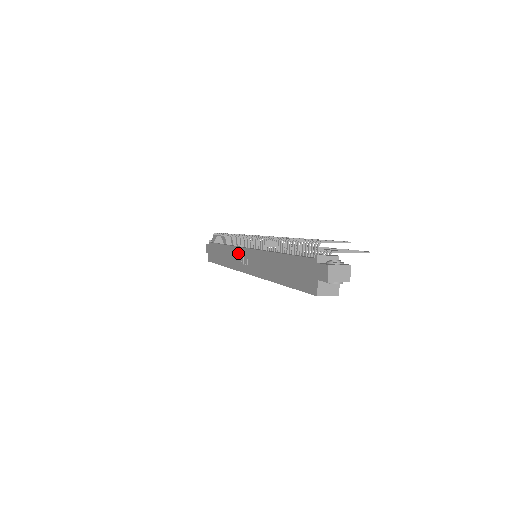
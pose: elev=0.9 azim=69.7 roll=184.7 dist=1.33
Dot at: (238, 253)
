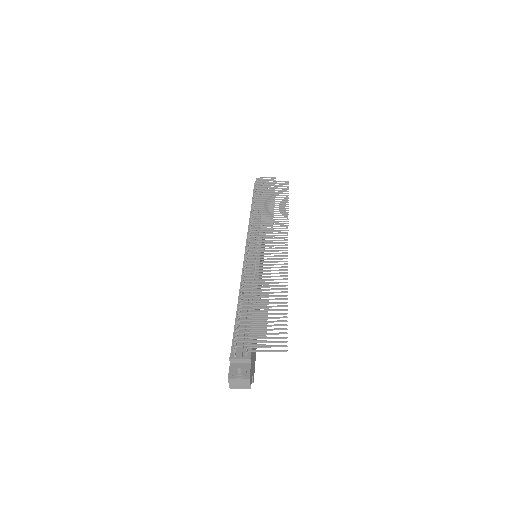
Dot at: occluded
